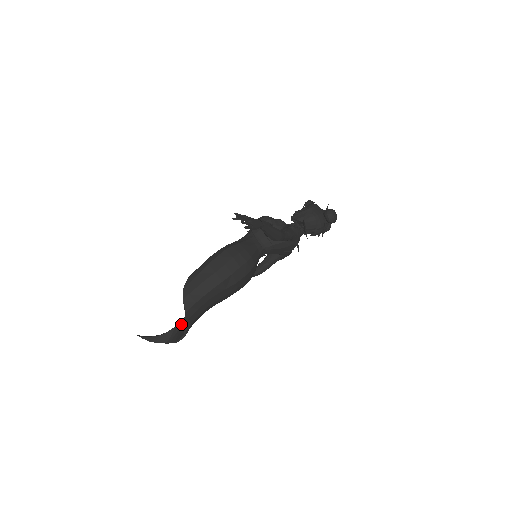
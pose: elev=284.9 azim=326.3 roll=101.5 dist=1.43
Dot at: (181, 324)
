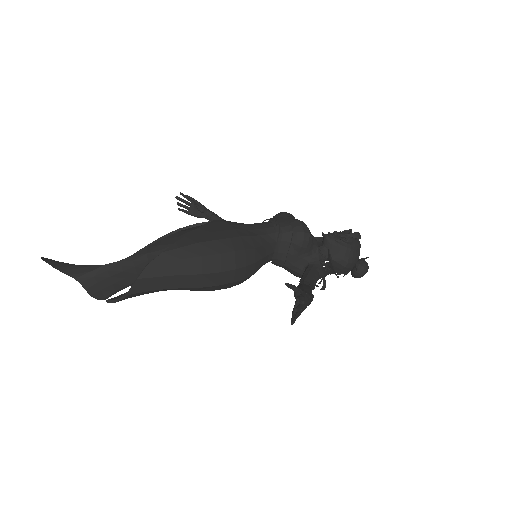
Dot at: (109, 268)
